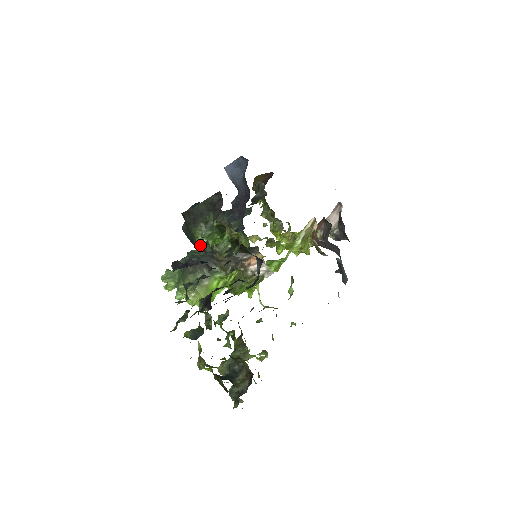
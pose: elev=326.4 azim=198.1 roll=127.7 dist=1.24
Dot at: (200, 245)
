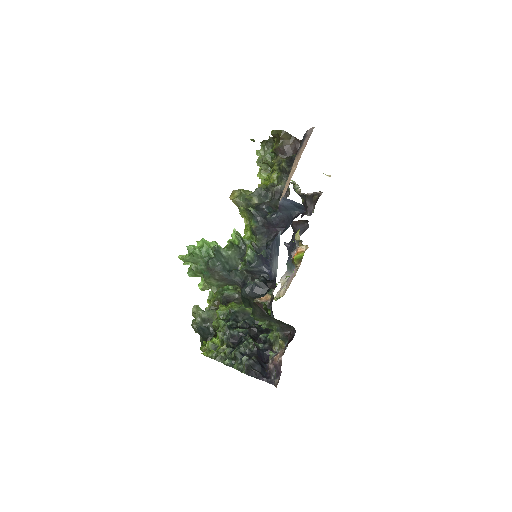
Dot at: occluded
